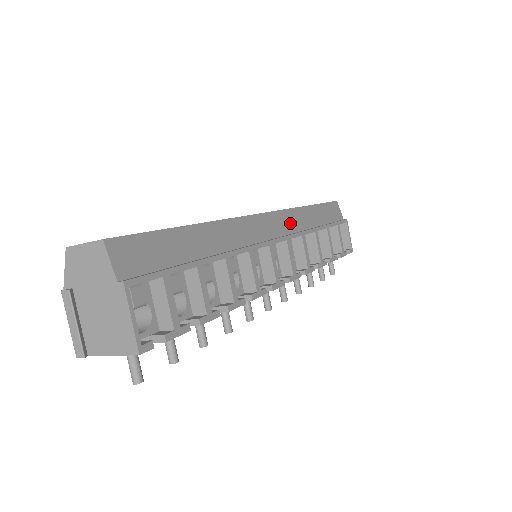
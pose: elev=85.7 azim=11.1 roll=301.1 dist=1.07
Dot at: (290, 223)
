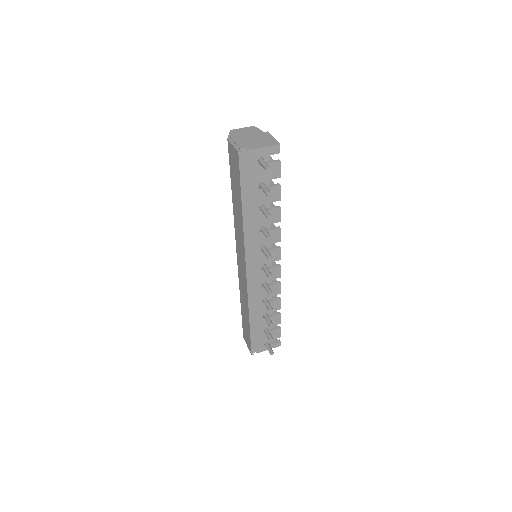
Dot at: occluded
